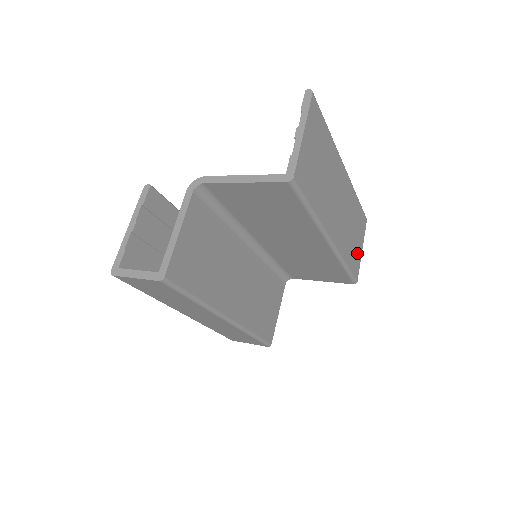
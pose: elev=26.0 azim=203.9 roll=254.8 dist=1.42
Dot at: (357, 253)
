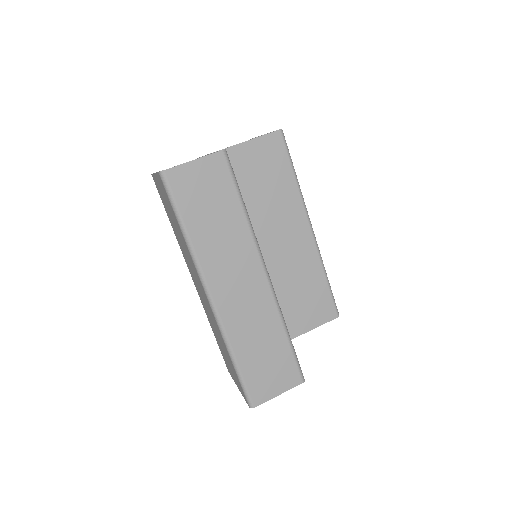
Dot at: occluded
